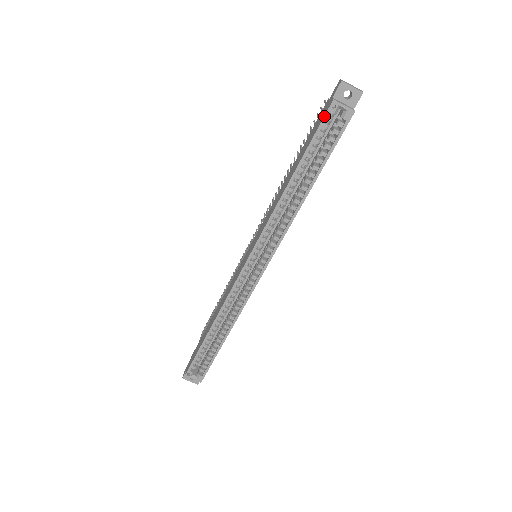
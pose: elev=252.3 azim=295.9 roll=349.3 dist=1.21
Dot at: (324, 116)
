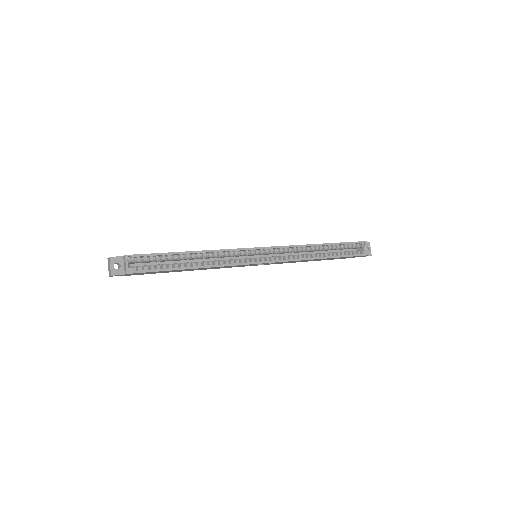
Dot at: (358, 241)
